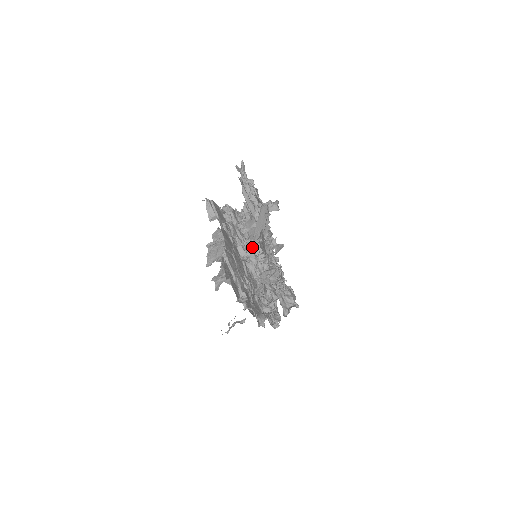
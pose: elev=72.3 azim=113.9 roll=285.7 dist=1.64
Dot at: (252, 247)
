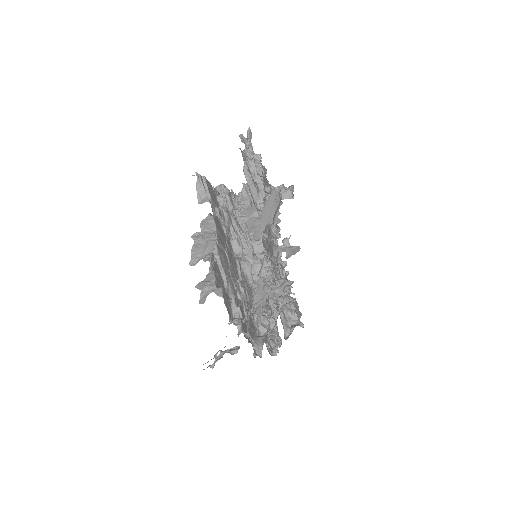
Dot at: (250, 242)
